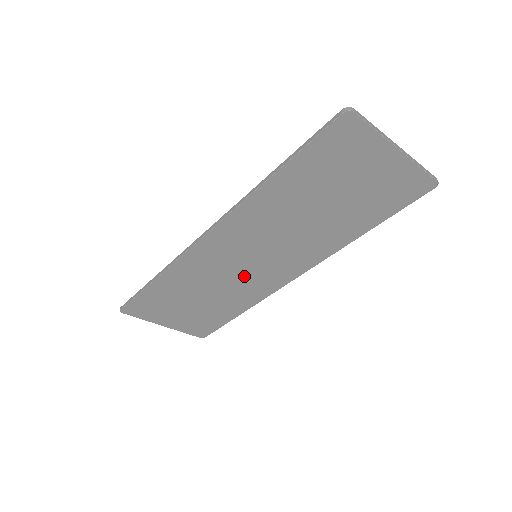
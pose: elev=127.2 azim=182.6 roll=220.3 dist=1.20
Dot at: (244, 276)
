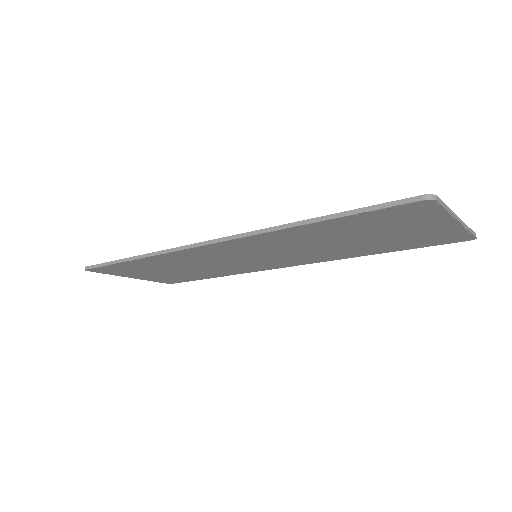
Dot at: (235, 263)
